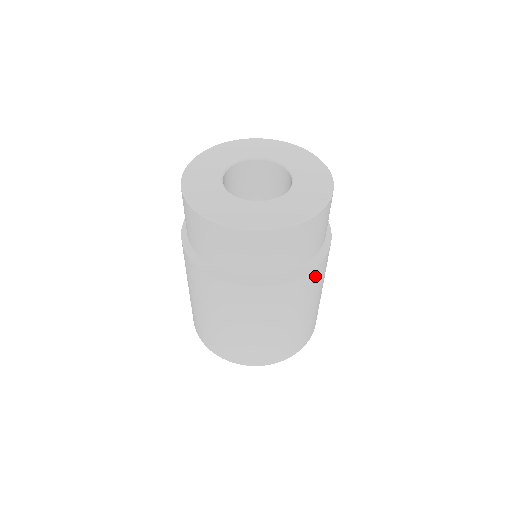
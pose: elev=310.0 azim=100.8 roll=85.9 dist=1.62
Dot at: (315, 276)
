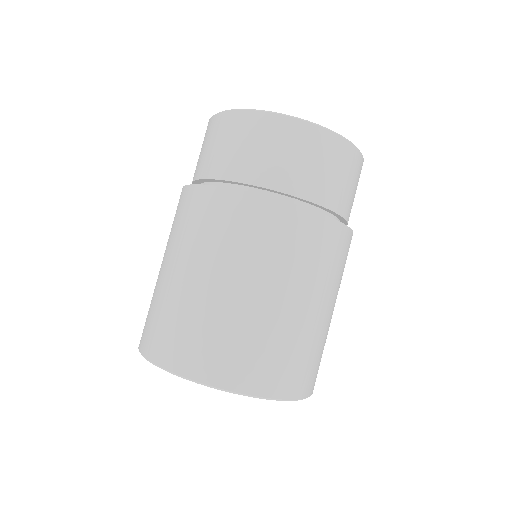
Dot at: (278, 220)
